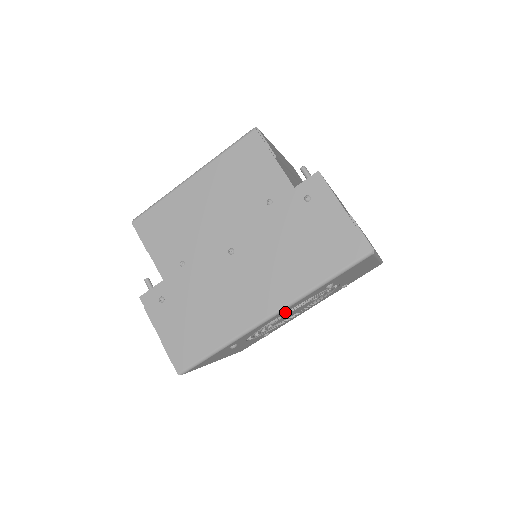
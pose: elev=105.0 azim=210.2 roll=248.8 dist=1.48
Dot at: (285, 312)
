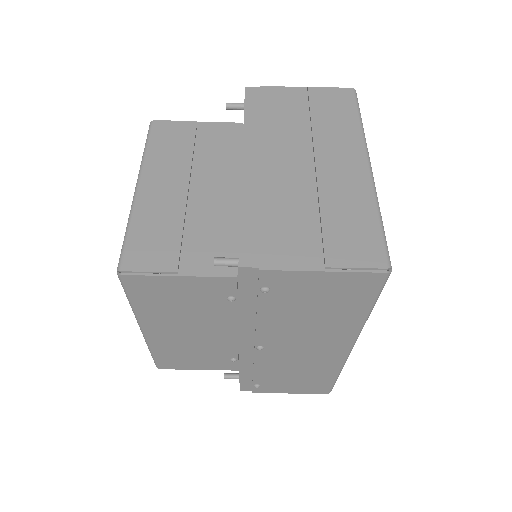
Dot at: occluded
